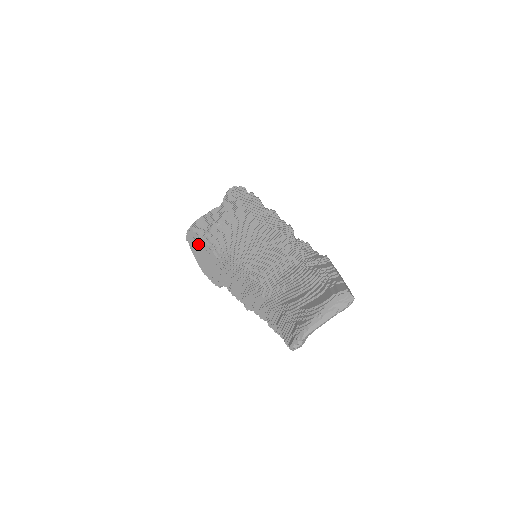
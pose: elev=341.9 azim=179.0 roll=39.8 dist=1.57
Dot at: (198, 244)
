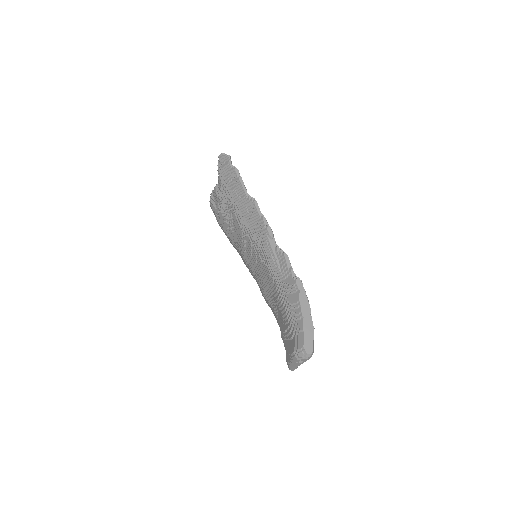
Dot at: (220, 226)
